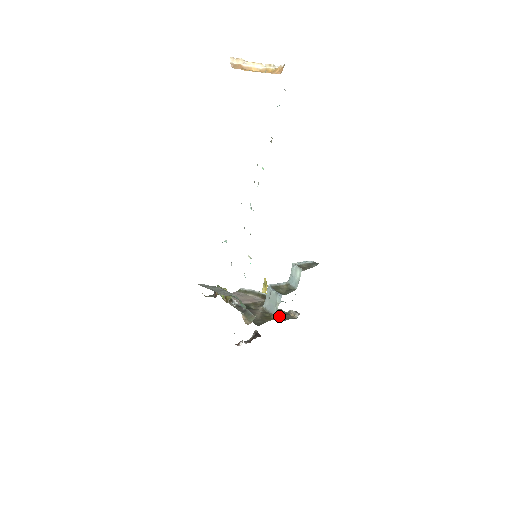
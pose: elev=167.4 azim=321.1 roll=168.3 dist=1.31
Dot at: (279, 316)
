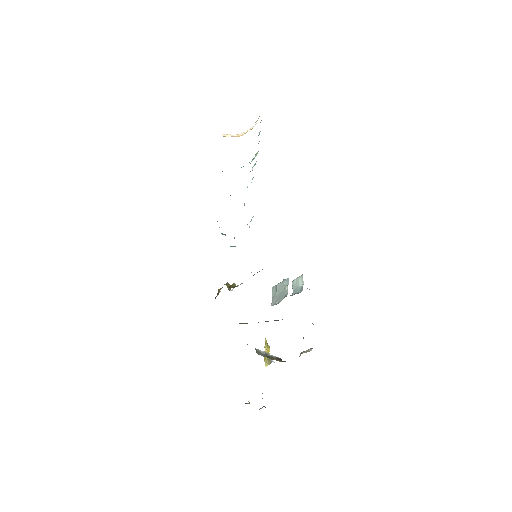
Dot at: occluded
